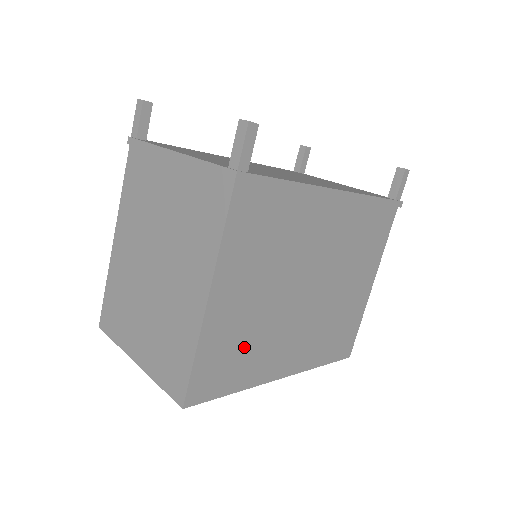
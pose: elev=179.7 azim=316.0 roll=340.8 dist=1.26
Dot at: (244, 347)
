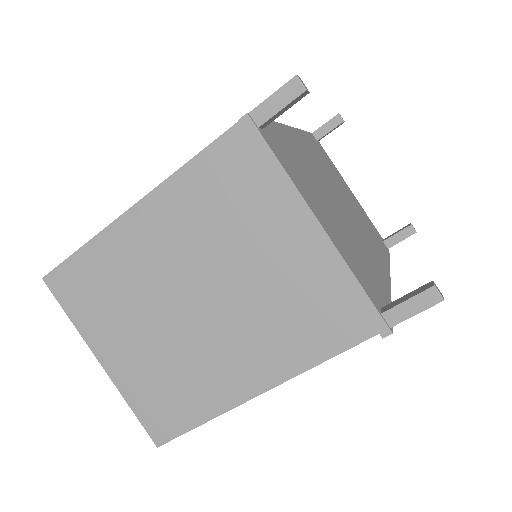
Dot at: occluded
